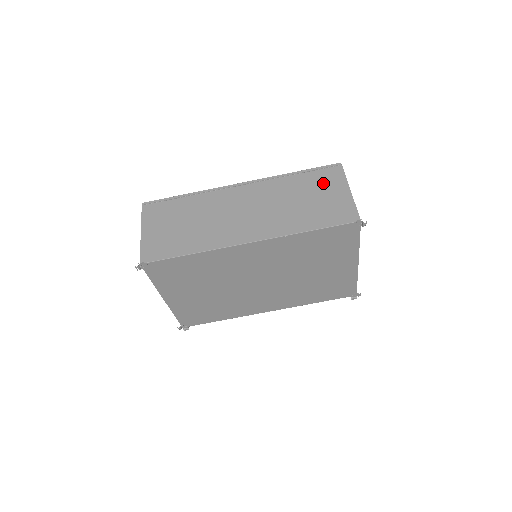
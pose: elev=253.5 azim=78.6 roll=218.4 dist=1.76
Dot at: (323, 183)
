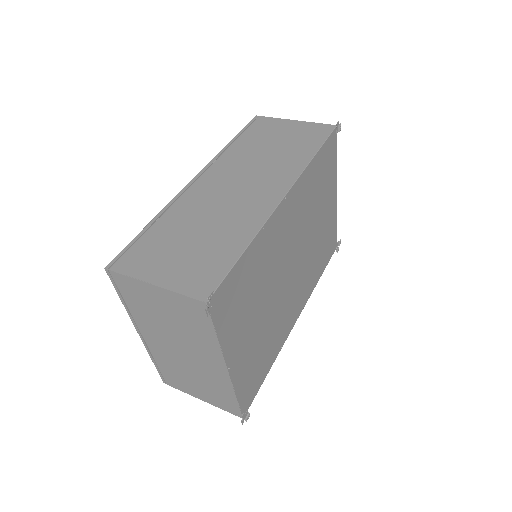
Dot at: (267, 130)
